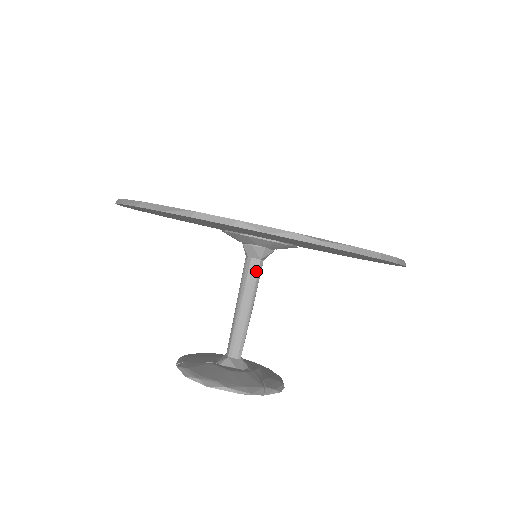
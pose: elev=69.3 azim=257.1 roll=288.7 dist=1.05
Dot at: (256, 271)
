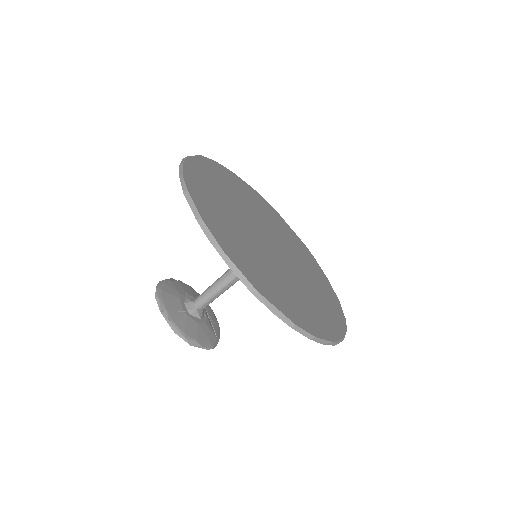
Dot at: occluded
